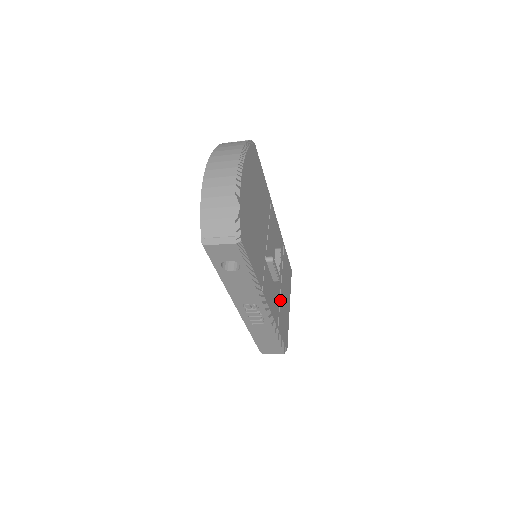
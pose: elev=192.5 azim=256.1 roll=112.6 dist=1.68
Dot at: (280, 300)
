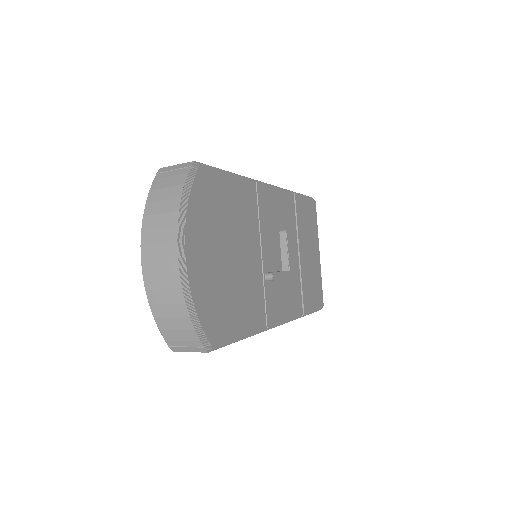
Dot at: (301, 275)
